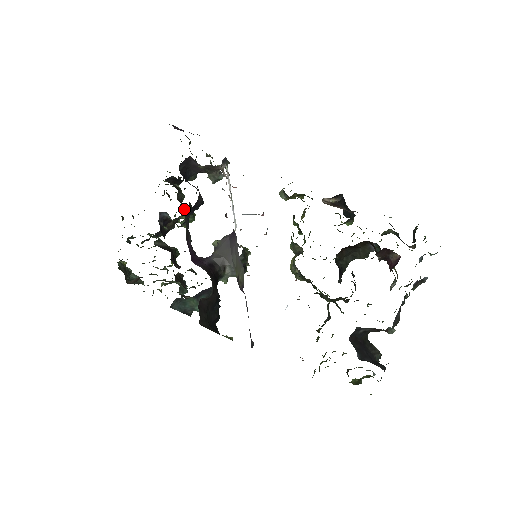
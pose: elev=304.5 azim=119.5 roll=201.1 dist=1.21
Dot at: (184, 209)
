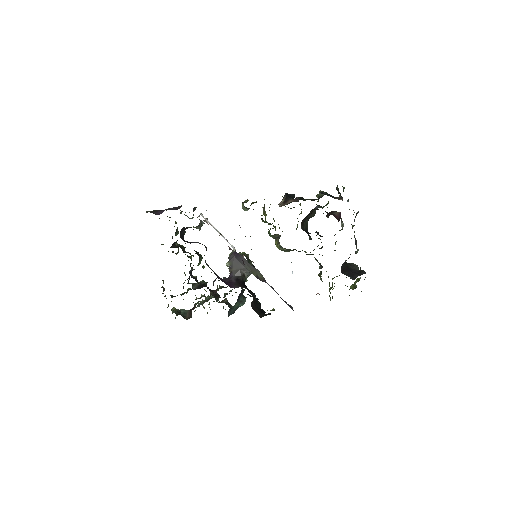
Dot at: (191, 255)
